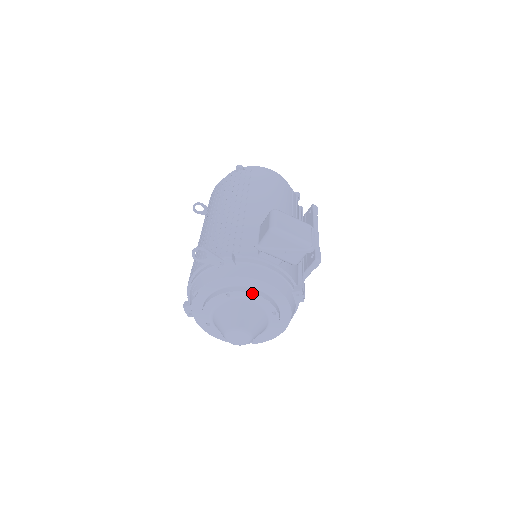
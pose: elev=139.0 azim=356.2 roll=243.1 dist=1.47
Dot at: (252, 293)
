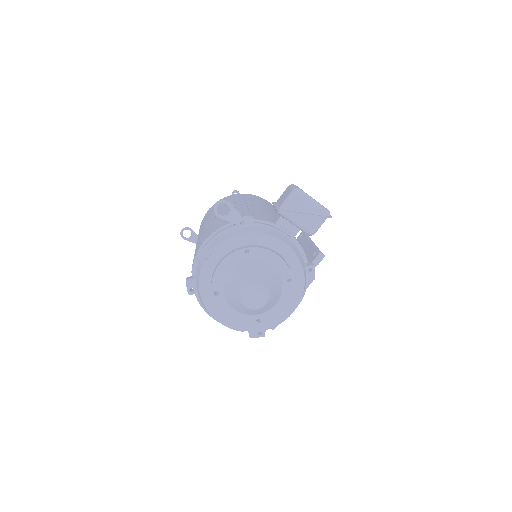
Dot at: (272, 251)
